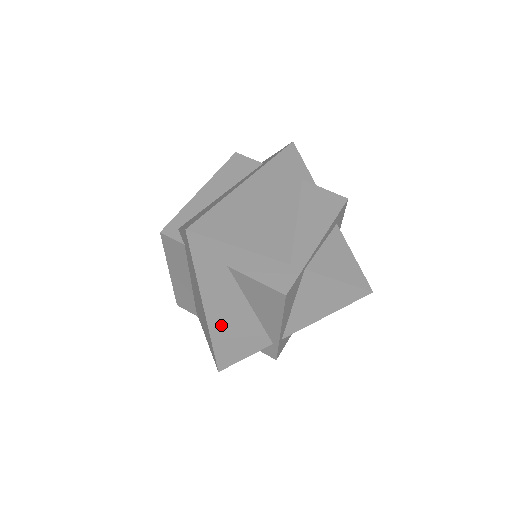
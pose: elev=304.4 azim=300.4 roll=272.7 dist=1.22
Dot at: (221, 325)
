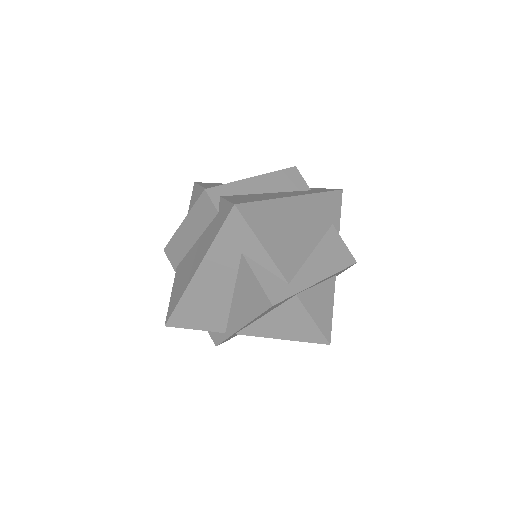
Dot at: (198, 292)
